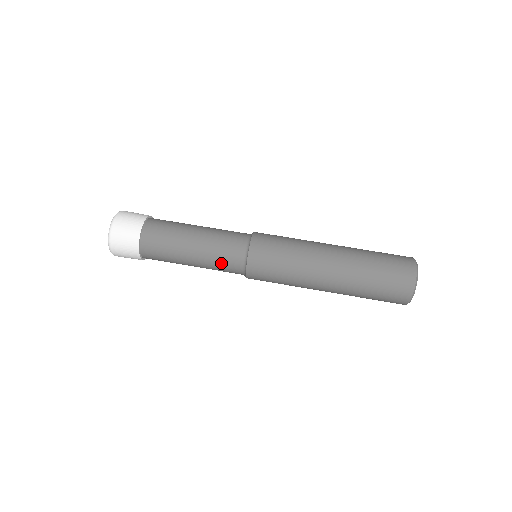
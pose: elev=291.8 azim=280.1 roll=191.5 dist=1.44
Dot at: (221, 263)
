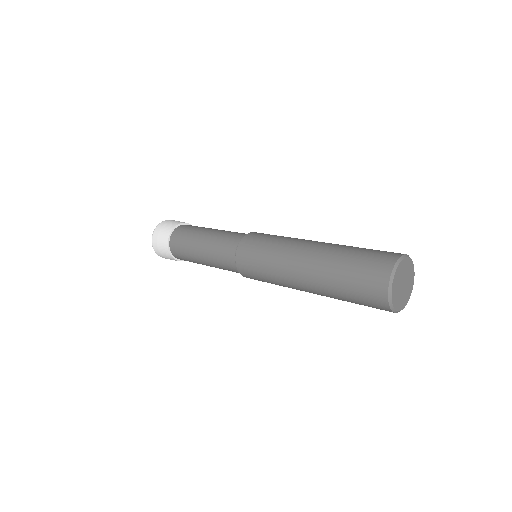
Dot at: (229, 234)
